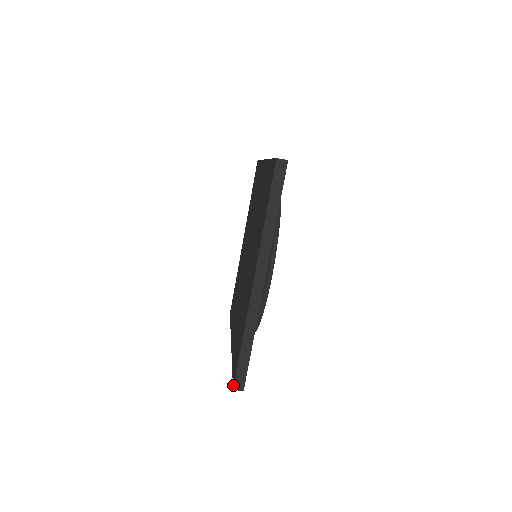
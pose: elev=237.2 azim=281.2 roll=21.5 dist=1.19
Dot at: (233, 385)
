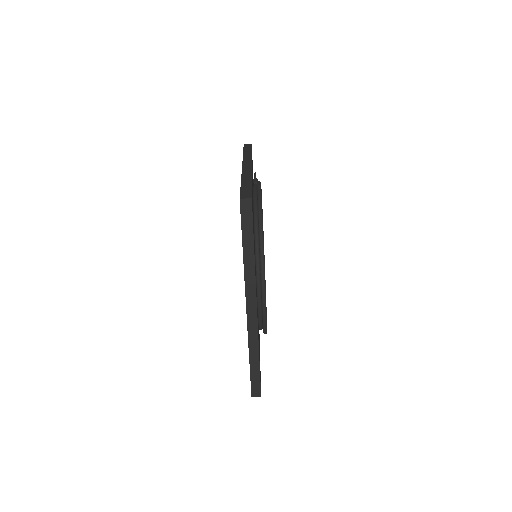
Dot at: (251, 393)
